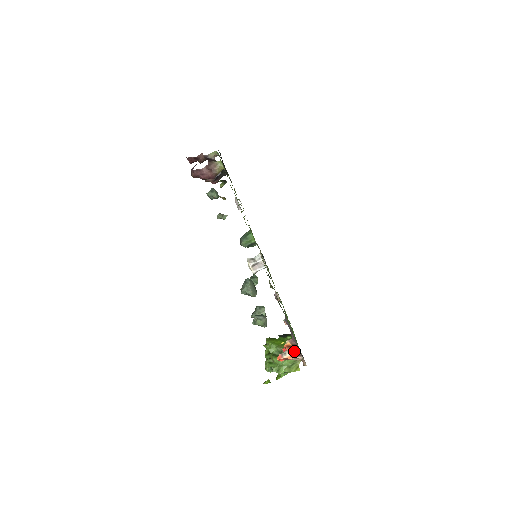
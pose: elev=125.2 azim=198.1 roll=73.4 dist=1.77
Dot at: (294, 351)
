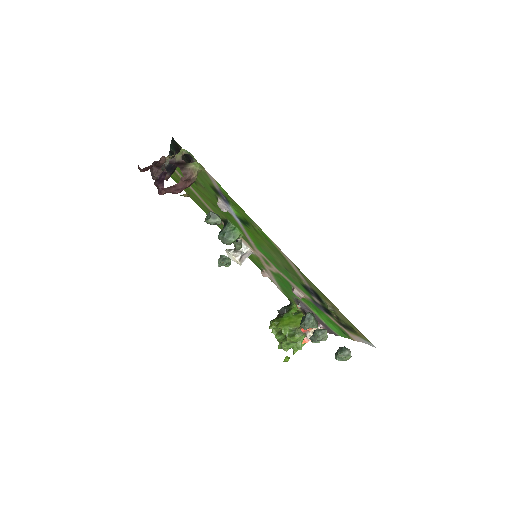
Dot at: occluded
